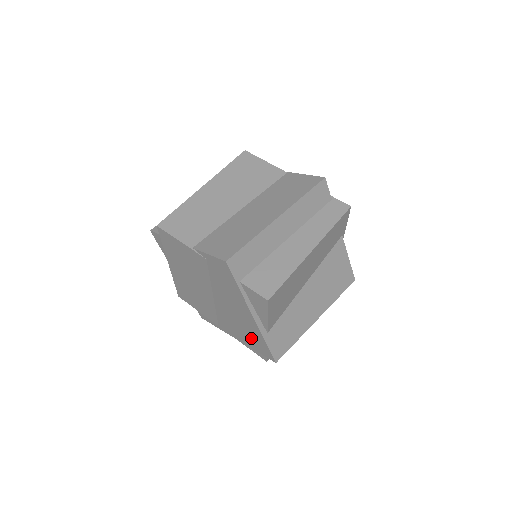
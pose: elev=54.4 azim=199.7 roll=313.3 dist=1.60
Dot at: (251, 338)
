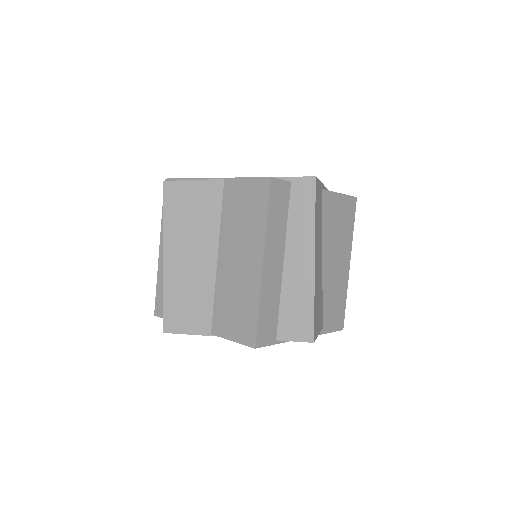
Dot at: occluded
